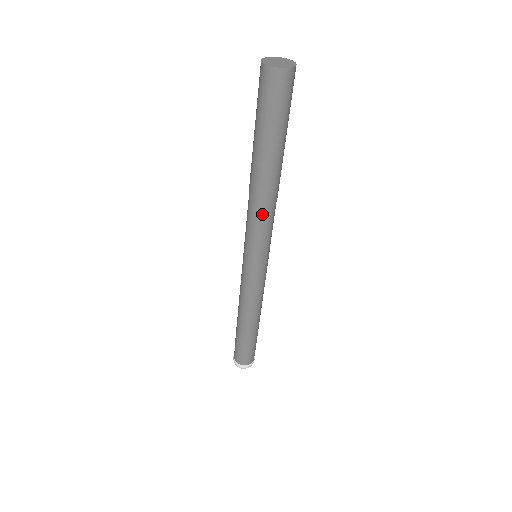
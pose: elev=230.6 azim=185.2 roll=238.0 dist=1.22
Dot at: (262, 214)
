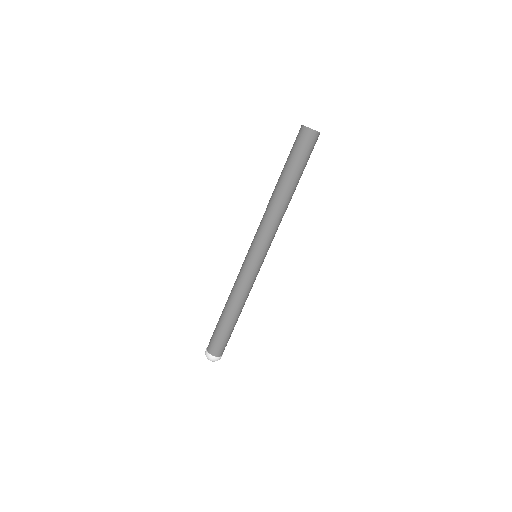
Dot at: (279, 222)
